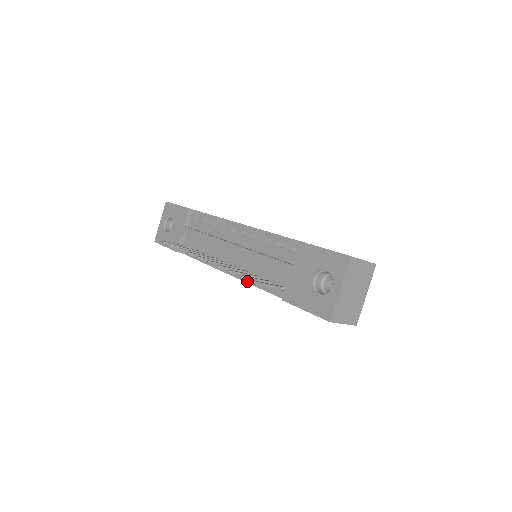
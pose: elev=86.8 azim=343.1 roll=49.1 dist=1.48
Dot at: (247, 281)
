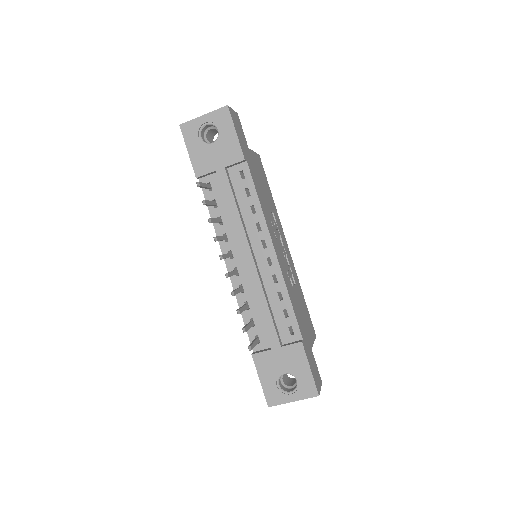
Dot at: (238, 298)
